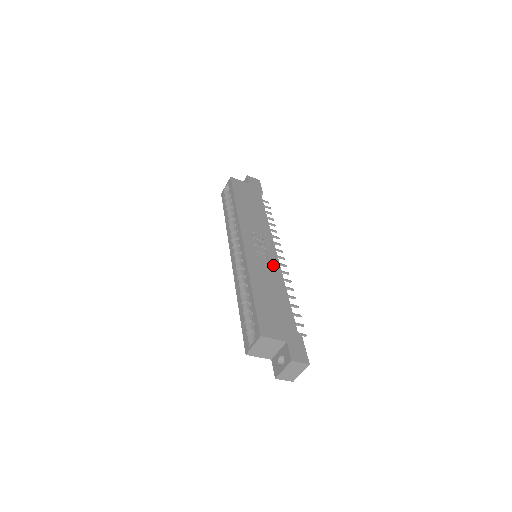
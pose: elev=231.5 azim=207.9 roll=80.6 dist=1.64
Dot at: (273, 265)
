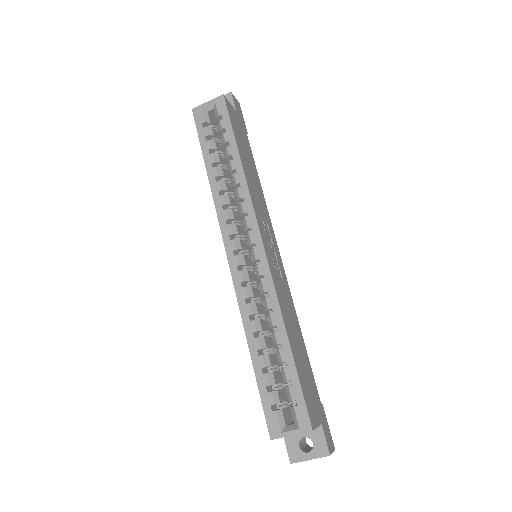
Dot at: (285, 284)
